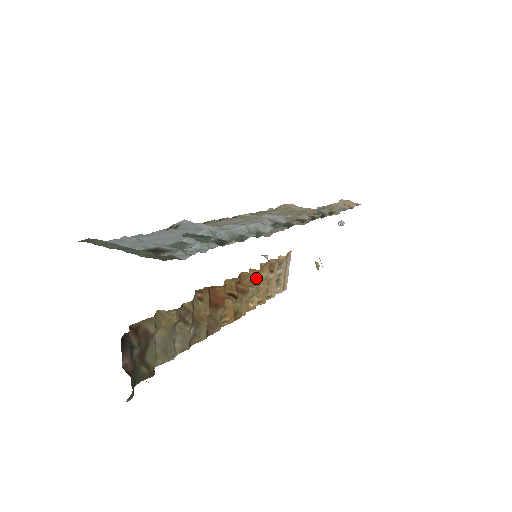
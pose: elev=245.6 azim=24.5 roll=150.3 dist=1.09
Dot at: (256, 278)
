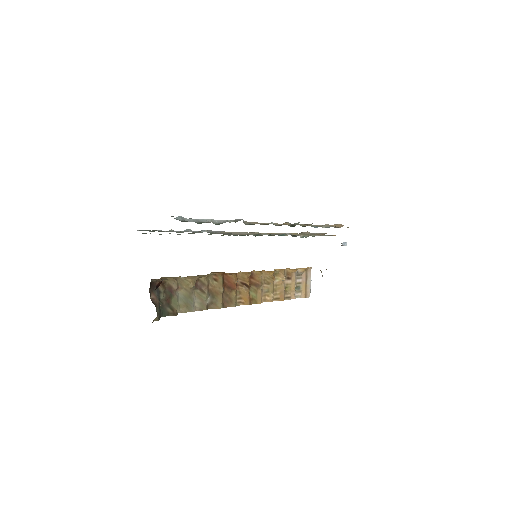
Dot at: (269, 278)
